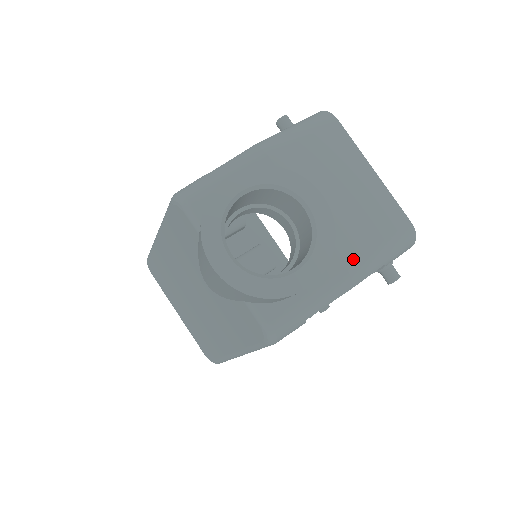
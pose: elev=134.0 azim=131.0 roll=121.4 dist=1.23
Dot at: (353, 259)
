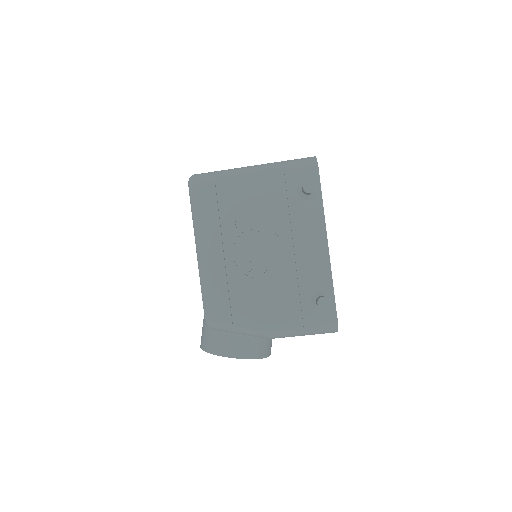
Dot at: occluded
